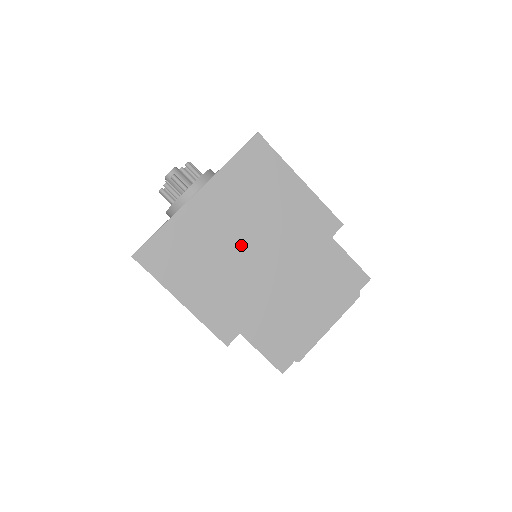
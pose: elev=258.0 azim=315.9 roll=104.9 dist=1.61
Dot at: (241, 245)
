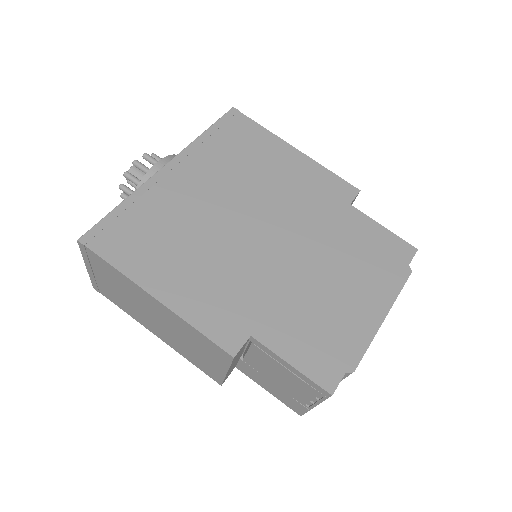
Dot at: (232, 219)
